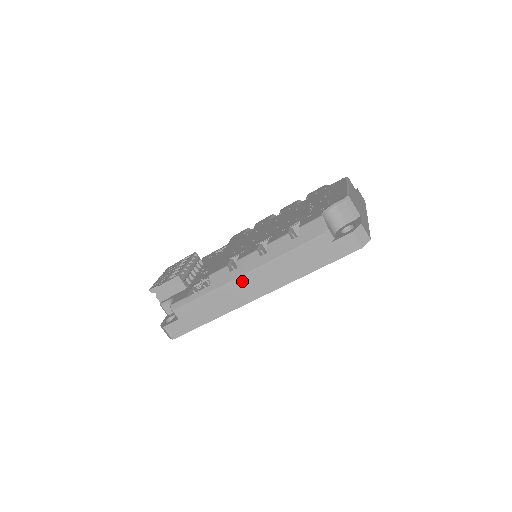
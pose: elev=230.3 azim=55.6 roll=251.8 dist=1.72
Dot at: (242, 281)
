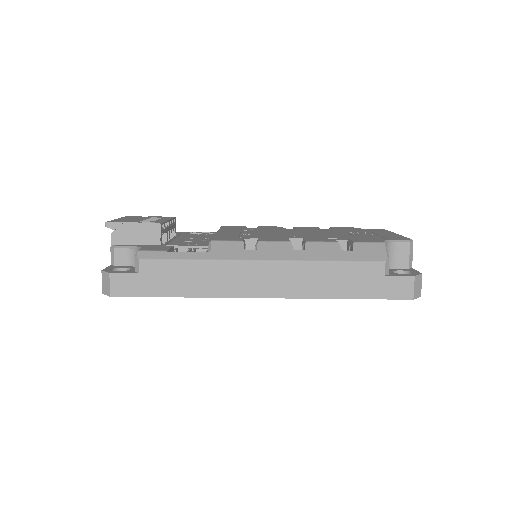
Dot at: (256, 267)
